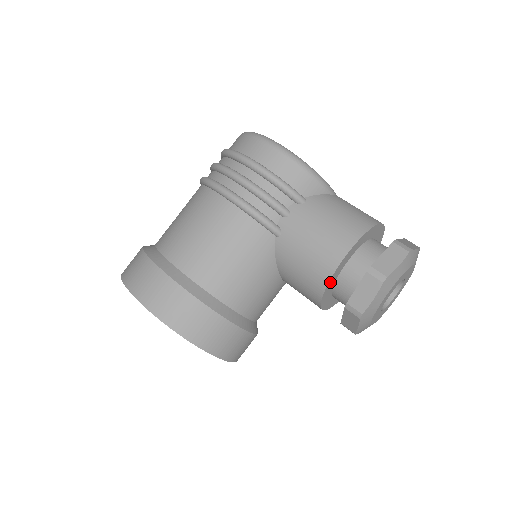
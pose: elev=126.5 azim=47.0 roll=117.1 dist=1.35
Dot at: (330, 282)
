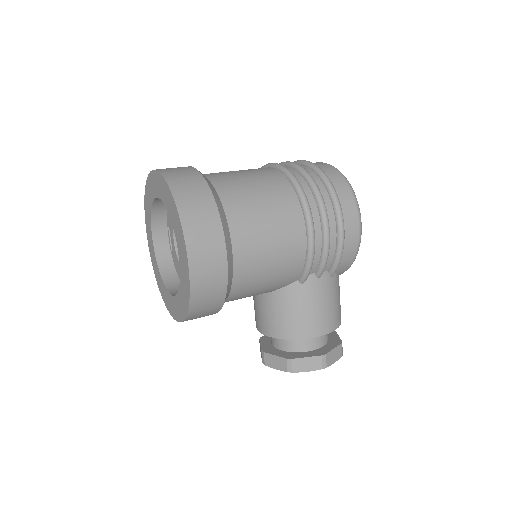
Dot at: (295, 338)
